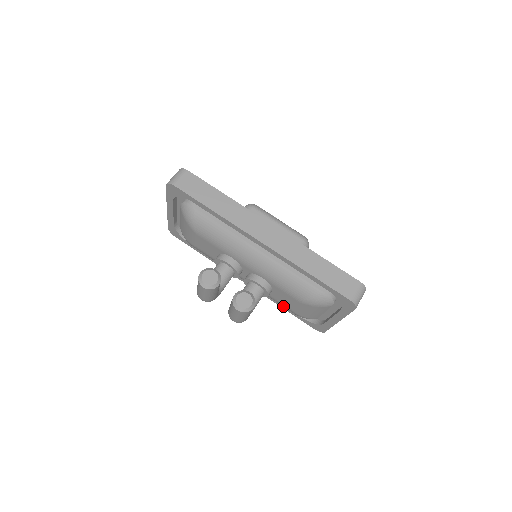
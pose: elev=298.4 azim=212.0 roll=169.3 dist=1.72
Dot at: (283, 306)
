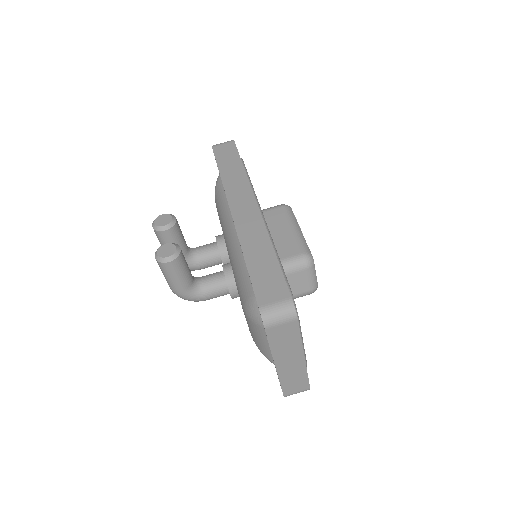
Dot at: occluded
